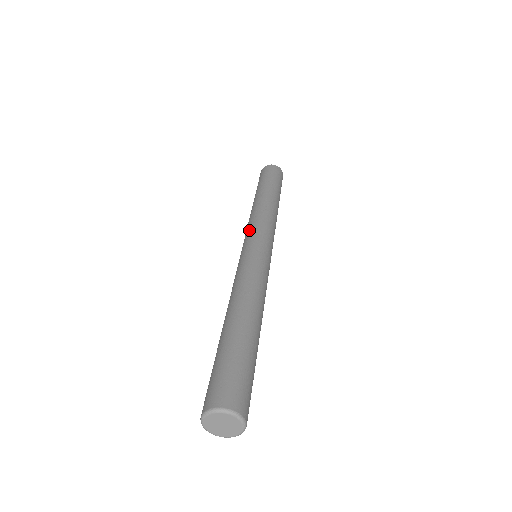
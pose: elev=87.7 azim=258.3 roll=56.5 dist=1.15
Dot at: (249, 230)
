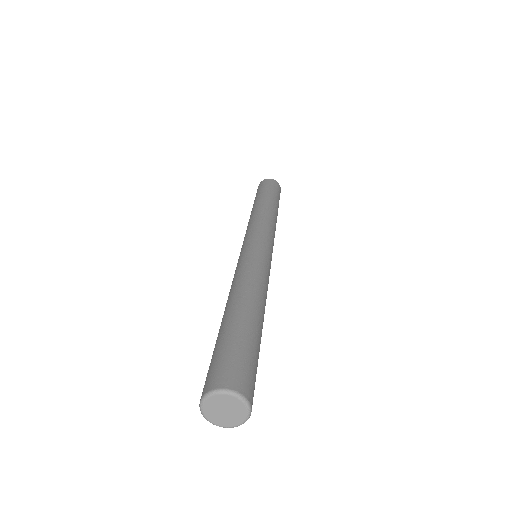
Dot at: (250, 230)
